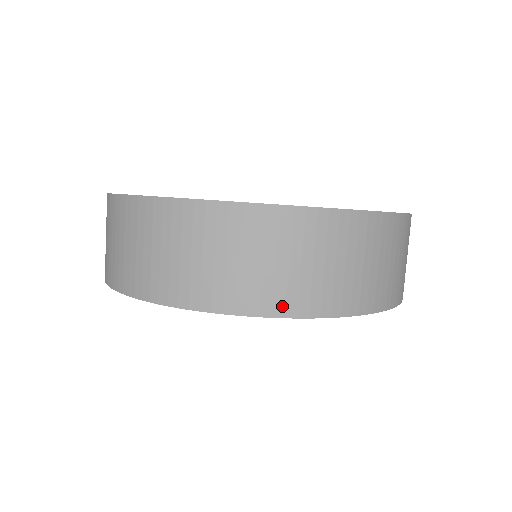
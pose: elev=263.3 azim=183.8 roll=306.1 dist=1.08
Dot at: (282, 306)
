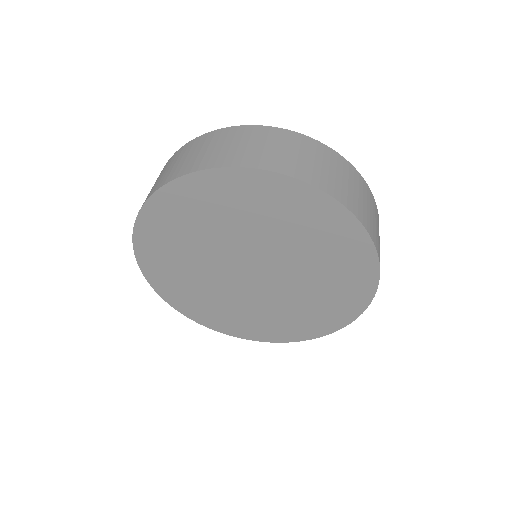
Dot at: (332, 191)
